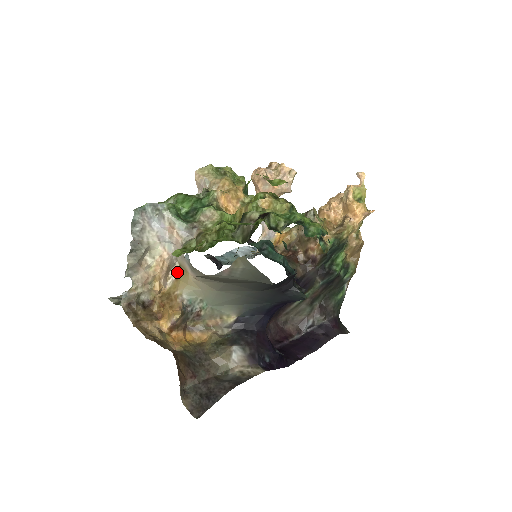
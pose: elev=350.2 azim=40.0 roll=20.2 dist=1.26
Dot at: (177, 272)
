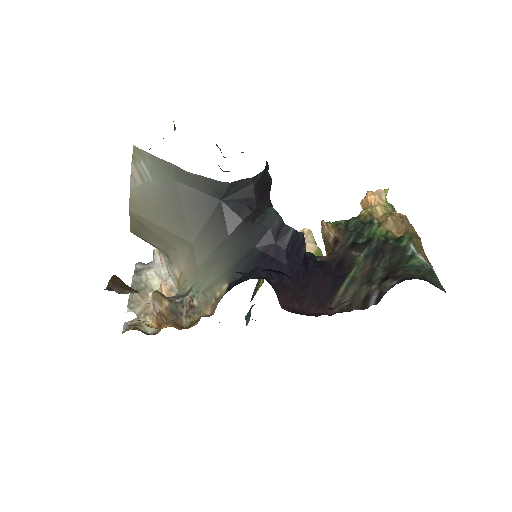
Dot at: occluded
